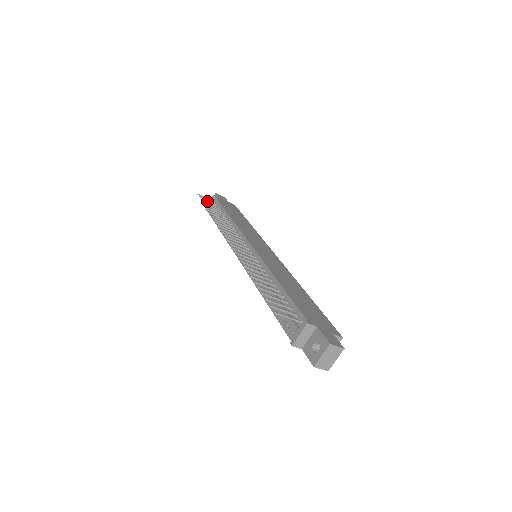
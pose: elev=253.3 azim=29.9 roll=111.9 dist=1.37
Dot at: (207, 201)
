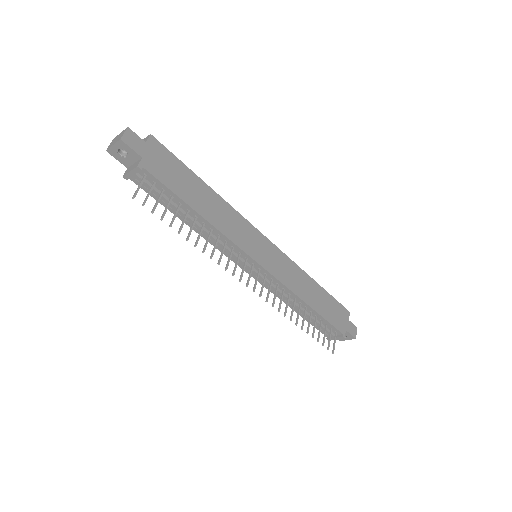
Dot at: occluded
